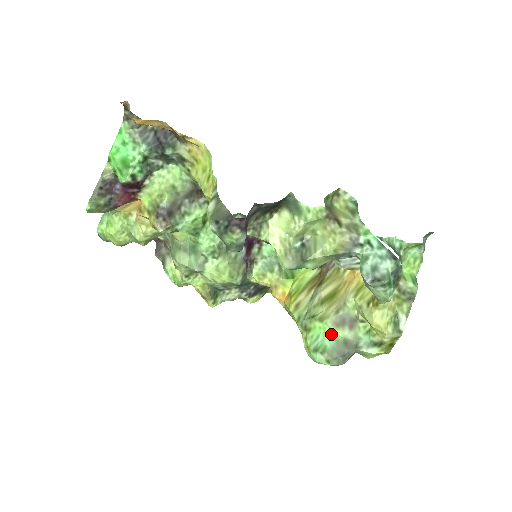
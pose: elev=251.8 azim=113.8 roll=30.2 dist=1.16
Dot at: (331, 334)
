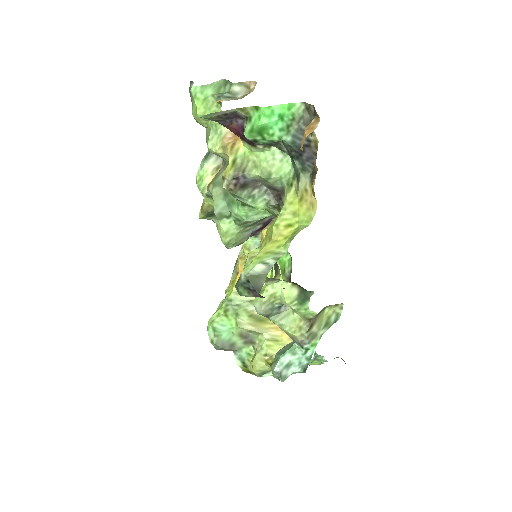
Dot at: (232, 333)
